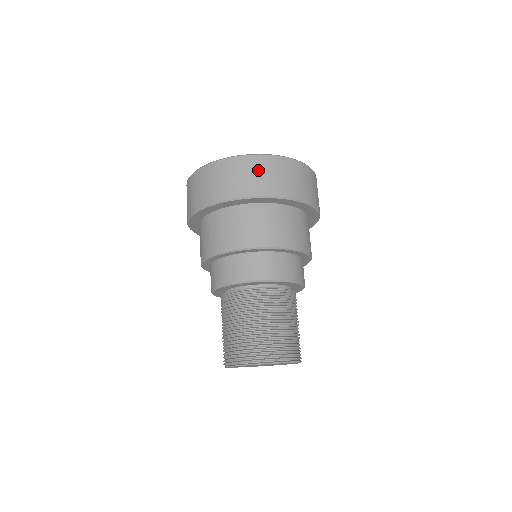
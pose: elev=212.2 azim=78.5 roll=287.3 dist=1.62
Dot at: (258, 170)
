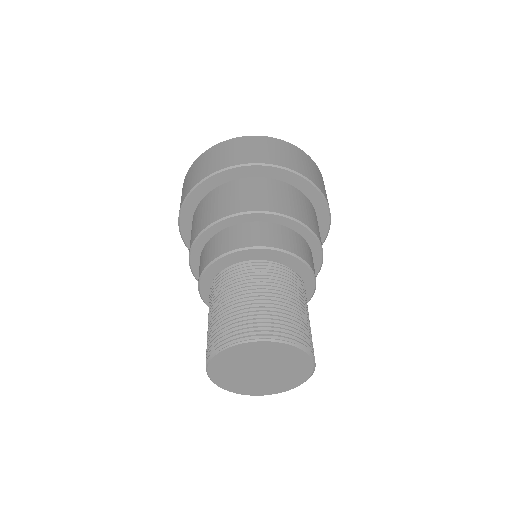
Dot at: (272, 147)
